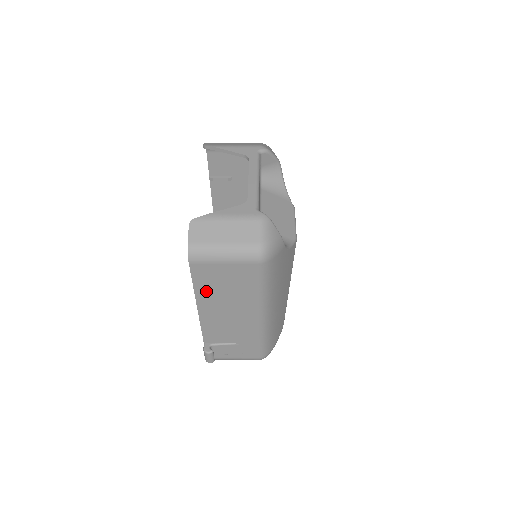
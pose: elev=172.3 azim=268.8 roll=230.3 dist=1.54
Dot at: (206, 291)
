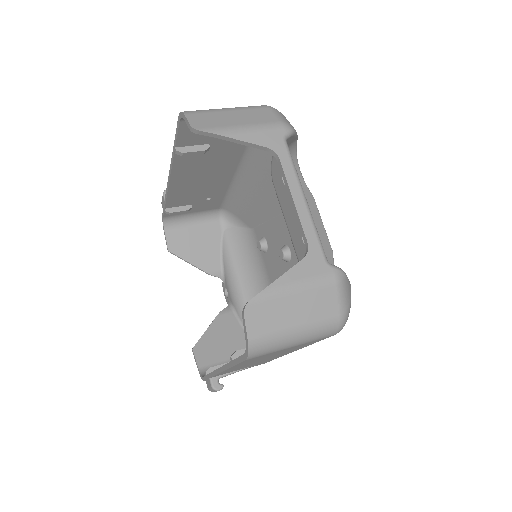
Dot at: (247, 362)
